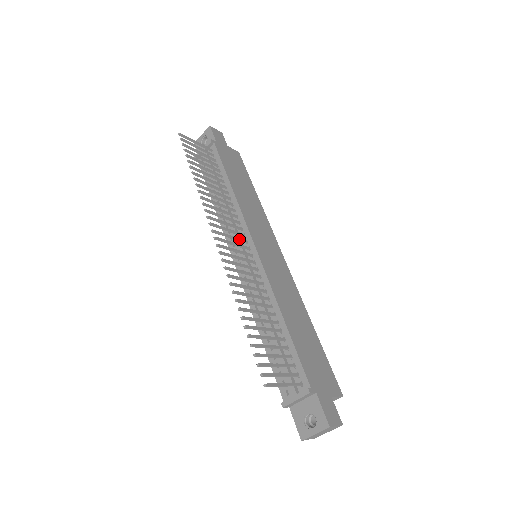
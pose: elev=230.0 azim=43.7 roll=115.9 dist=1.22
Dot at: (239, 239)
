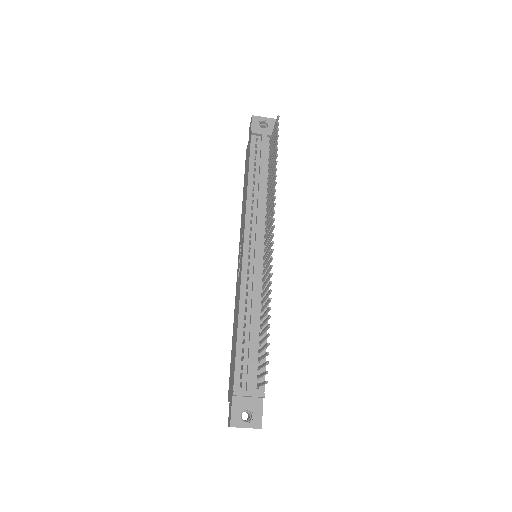
Dot at: occluded
